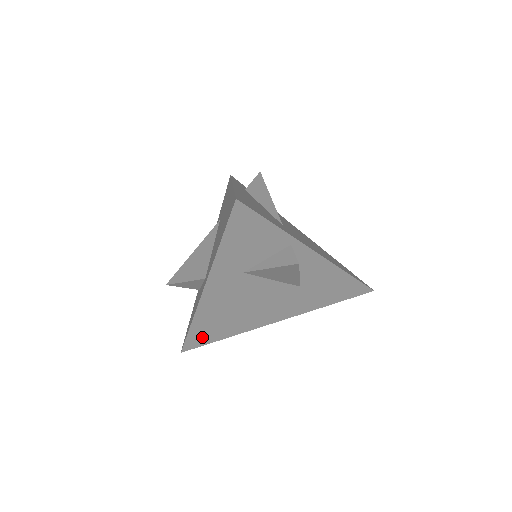
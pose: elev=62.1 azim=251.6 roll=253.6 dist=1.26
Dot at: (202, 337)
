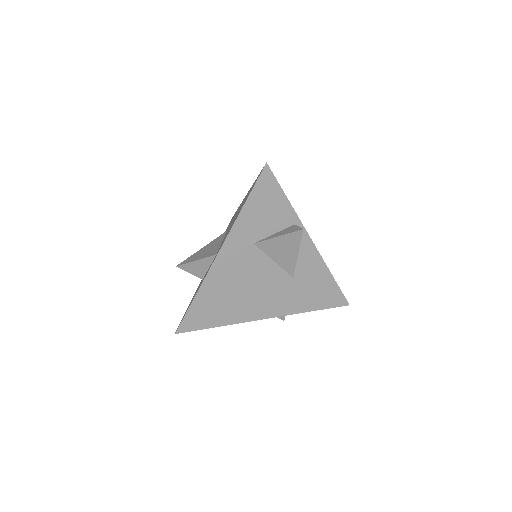
Dot at: (199, 317)
